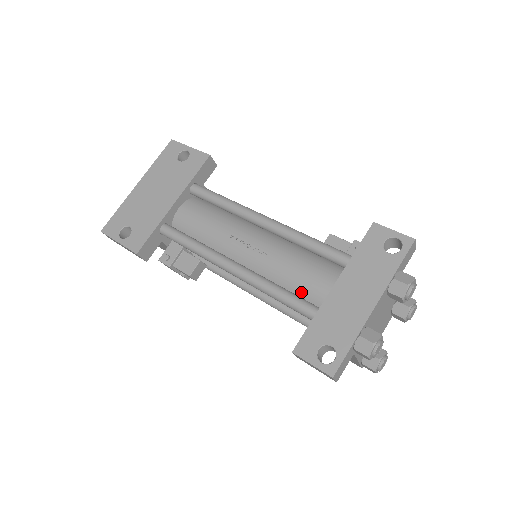
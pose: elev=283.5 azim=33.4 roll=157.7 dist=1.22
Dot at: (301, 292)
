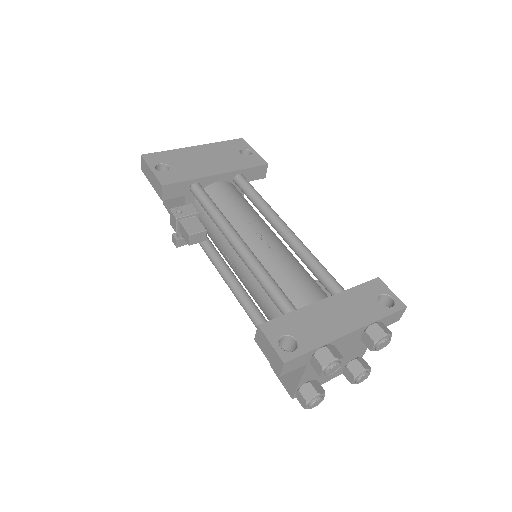
Dot at: (287, 293)
